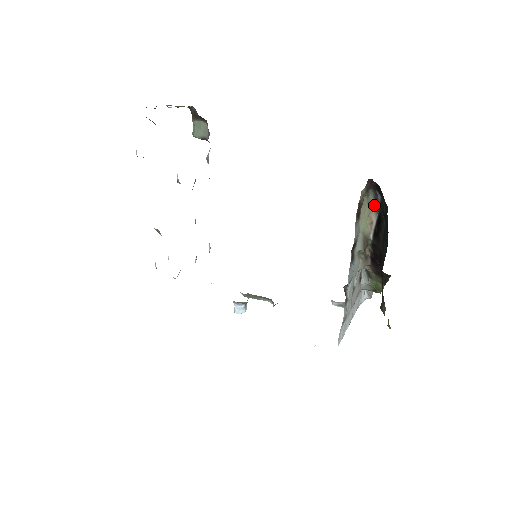
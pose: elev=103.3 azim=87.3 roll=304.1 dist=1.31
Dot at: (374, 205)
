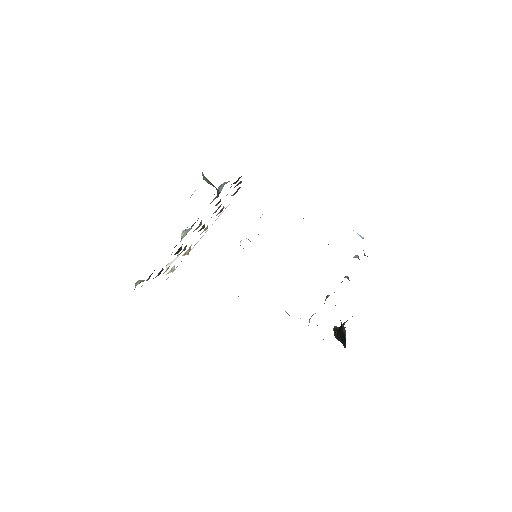
Dot at: occluded
